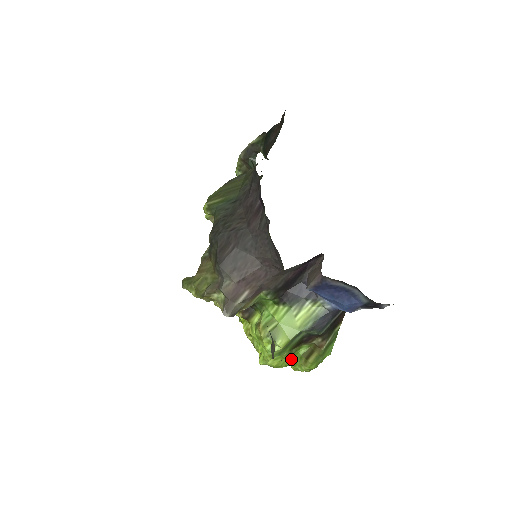
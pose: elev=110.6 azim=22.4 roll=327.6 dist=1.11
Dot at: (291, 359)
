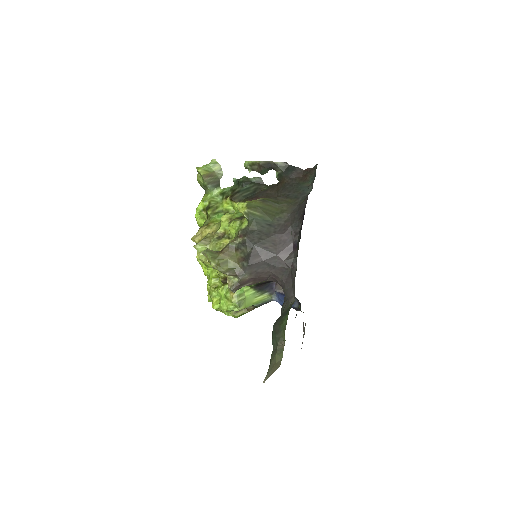
Dot at: occluded
